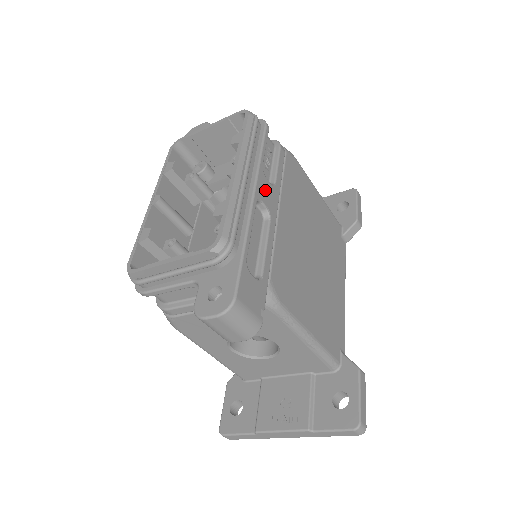
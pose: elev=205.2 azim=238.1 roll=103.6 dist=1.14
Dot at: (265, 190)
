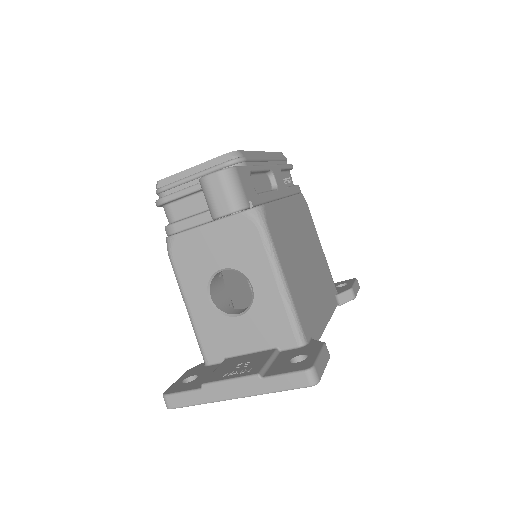
Dot at: (279, 177)
